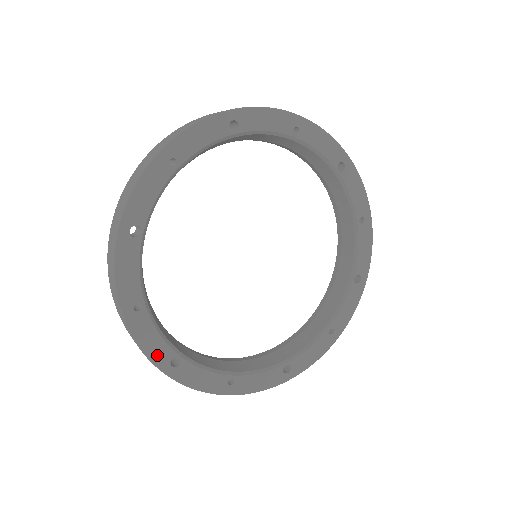
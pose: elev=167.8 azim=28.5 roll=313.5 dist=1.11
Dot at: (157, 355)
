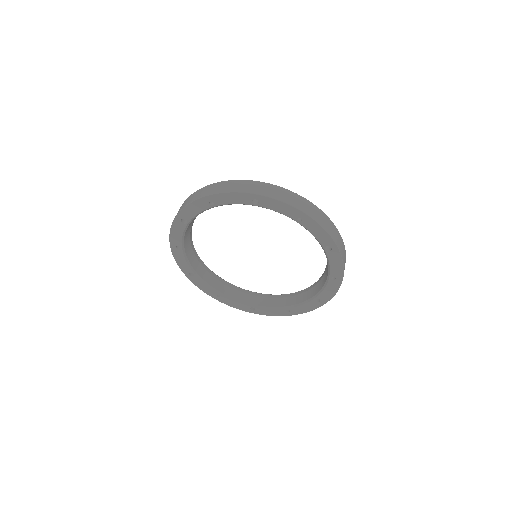
Dot at: (183, 267)
